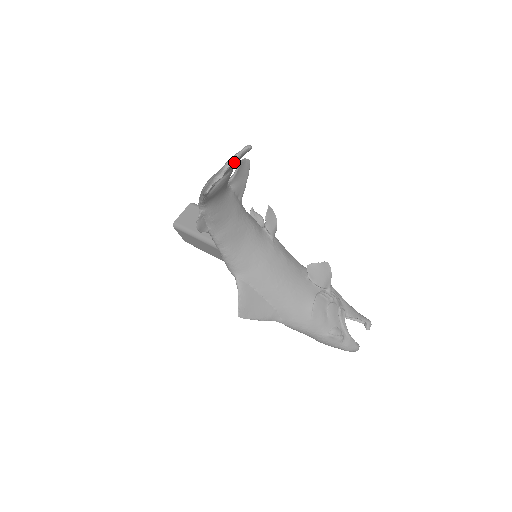
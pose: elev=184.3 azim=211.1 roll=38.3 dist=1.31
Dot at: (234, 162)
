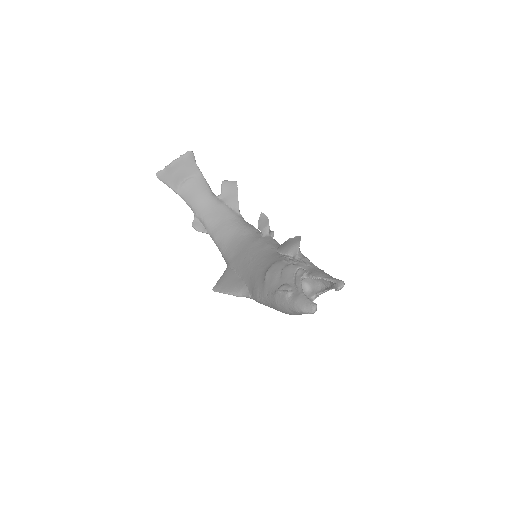
Dot at: (177, 160)
